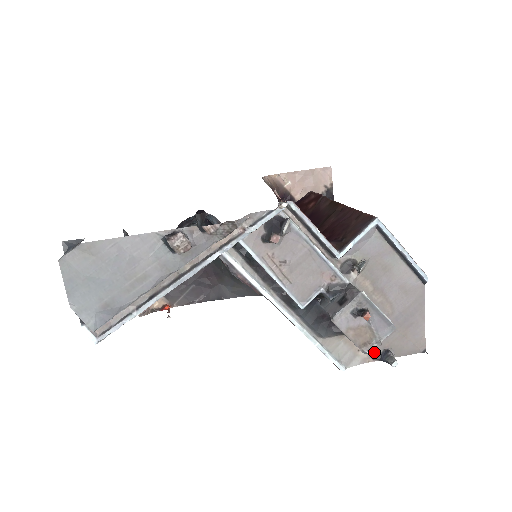
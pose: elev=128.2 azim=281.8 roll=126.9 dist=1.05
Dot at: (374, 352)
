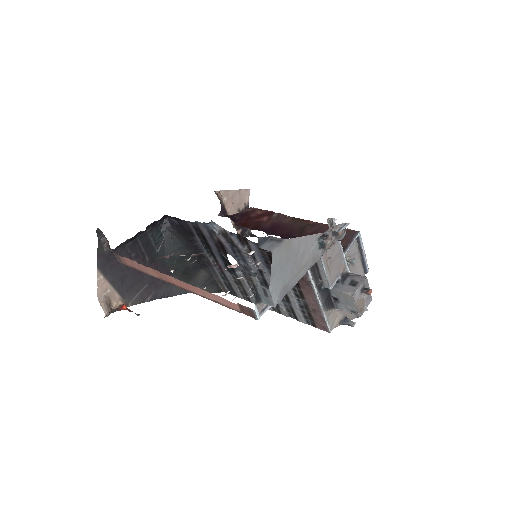
Dot at: (341, 319)
